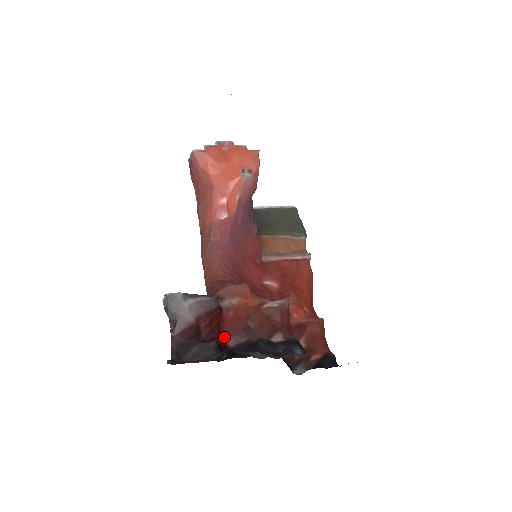
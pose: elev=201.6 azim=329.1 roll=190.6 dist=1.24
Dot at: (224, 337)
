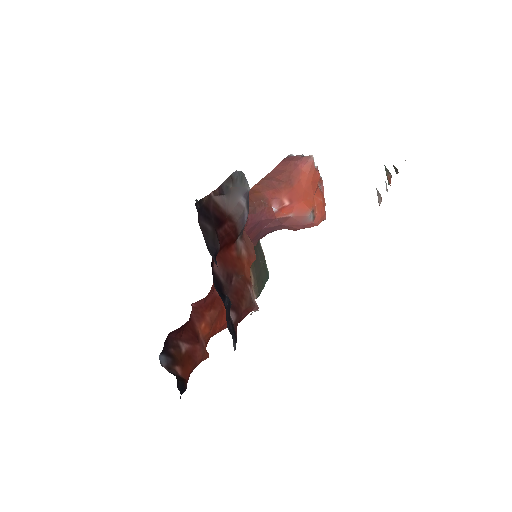
Dot at: (218, 256)
